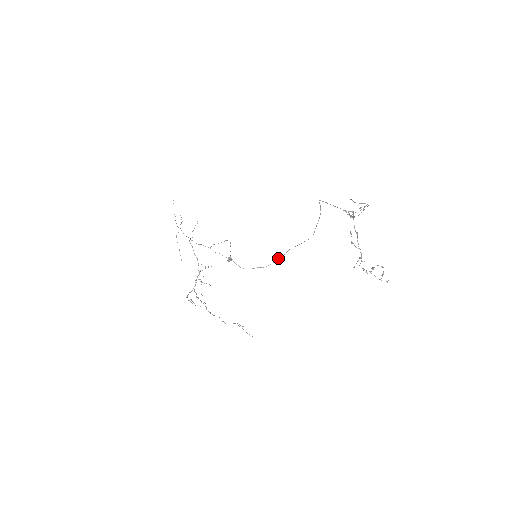
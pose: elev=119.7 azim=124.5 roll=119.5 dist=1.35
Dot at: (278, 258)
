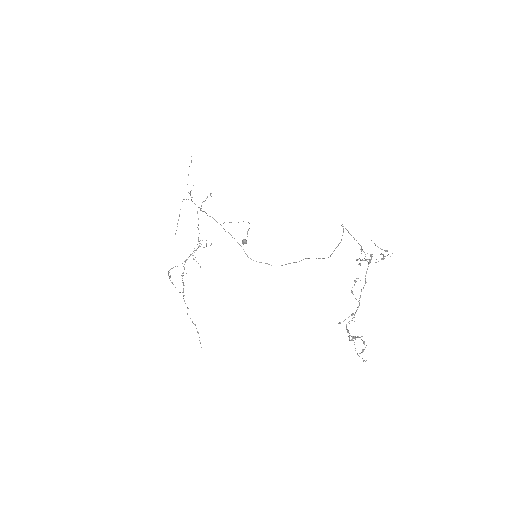
Dot at: occluded
